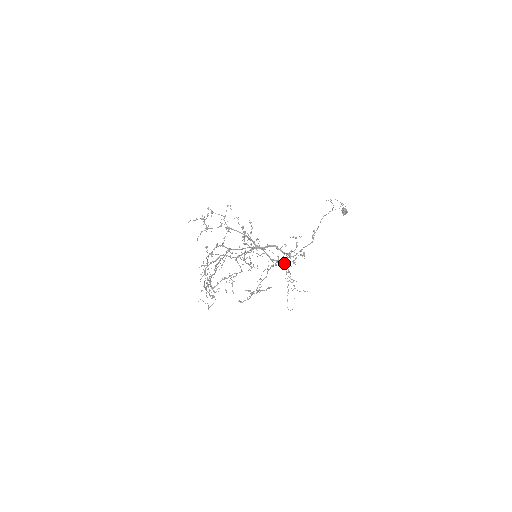
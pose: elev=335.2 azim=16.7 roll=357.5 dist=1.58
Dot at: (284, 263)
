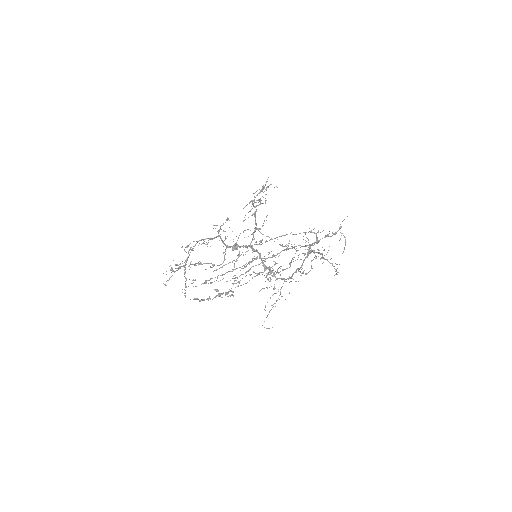
Dot at: occluded
